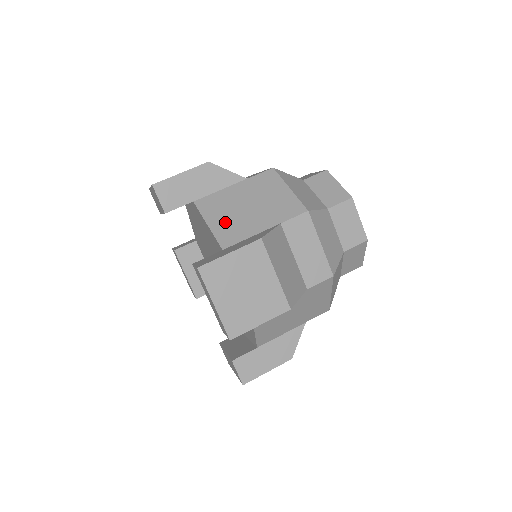
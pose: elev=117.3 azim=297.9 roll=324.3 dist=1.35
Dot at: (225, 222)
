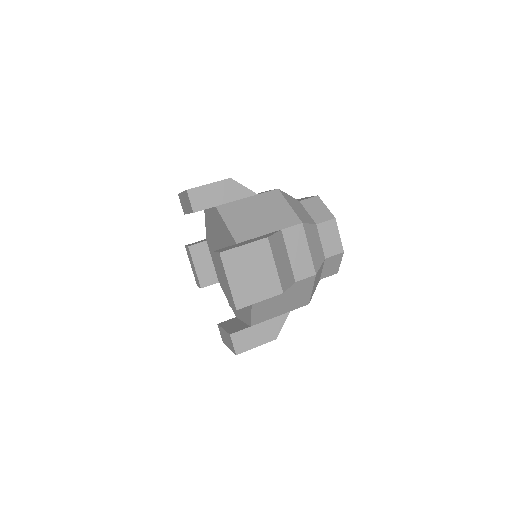
Dot at: (239, 224)
